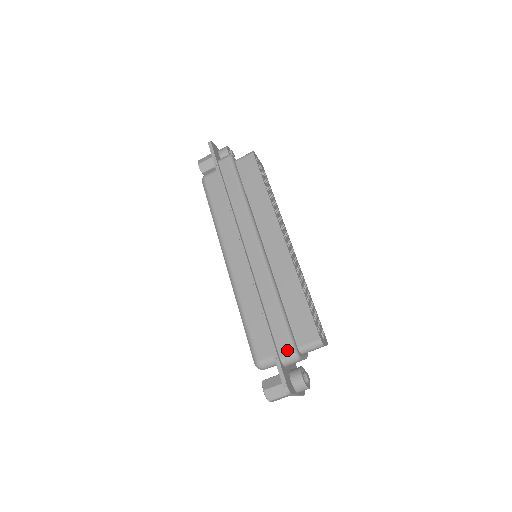
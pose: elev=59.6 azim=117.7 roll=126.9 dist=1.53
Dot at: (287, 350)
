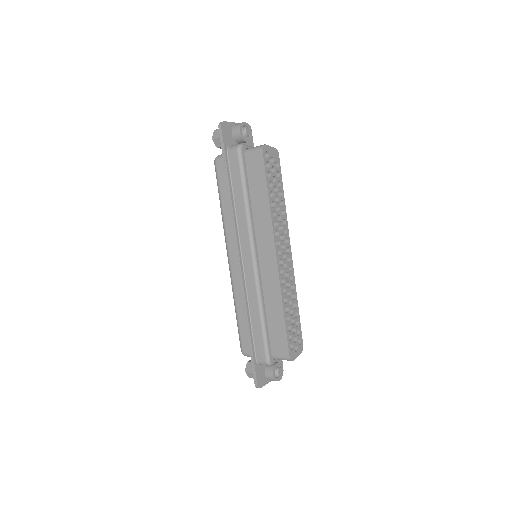
Dot at: (262, 358)
